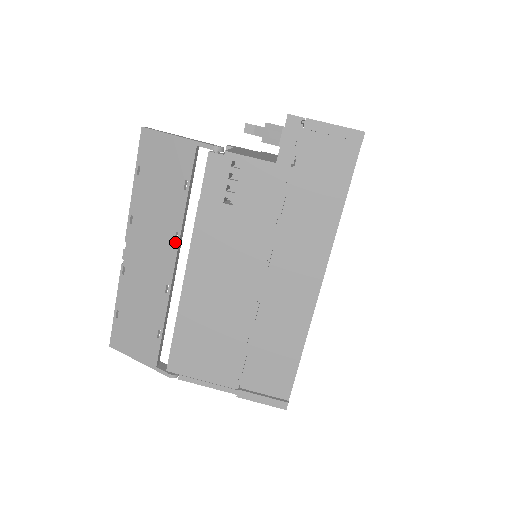
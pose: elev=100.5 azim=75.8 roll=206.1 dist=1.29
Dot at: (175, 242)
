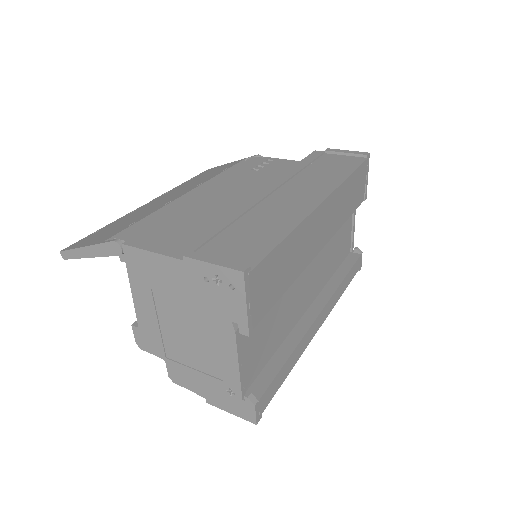
Dot at: (197, 186)
